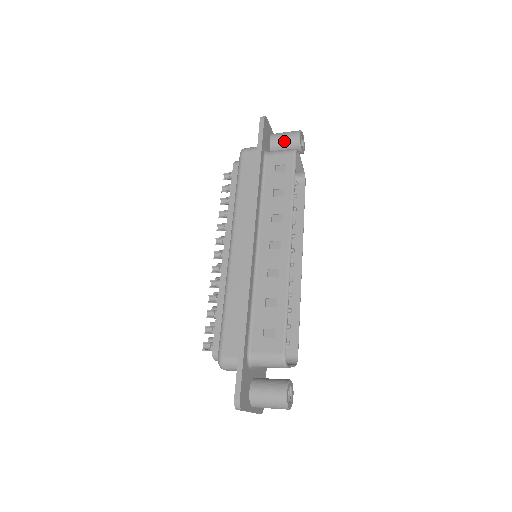
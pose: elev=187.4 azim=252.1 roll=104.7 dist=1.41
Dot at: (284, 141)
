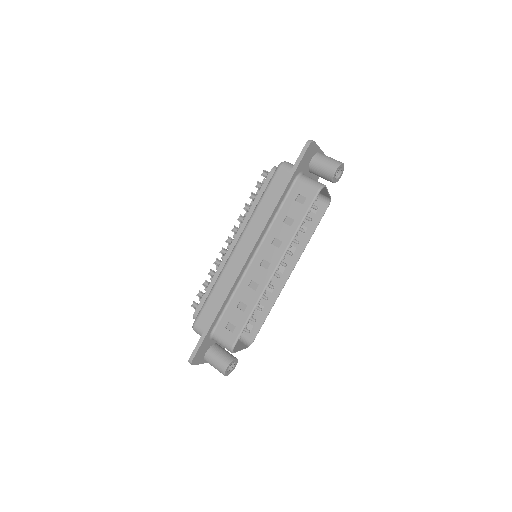
Dot at: (321, 168)
